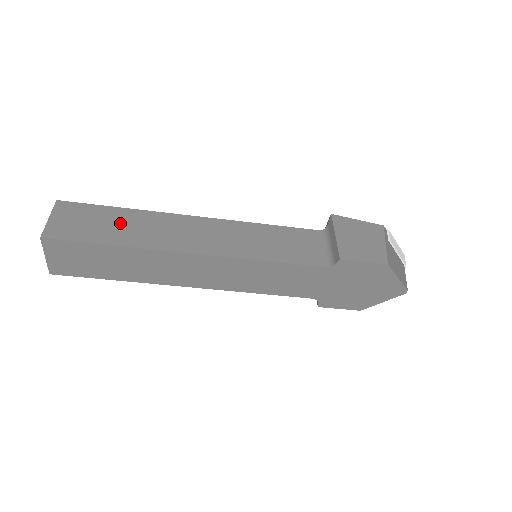
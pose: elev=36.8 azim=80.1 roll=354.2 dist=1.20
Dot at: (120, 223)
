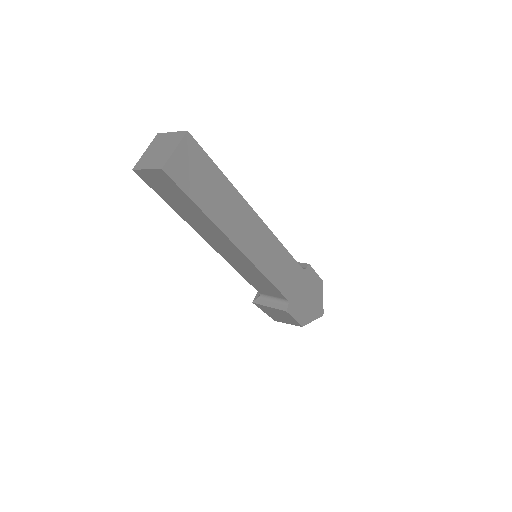
Dot at: occluded
